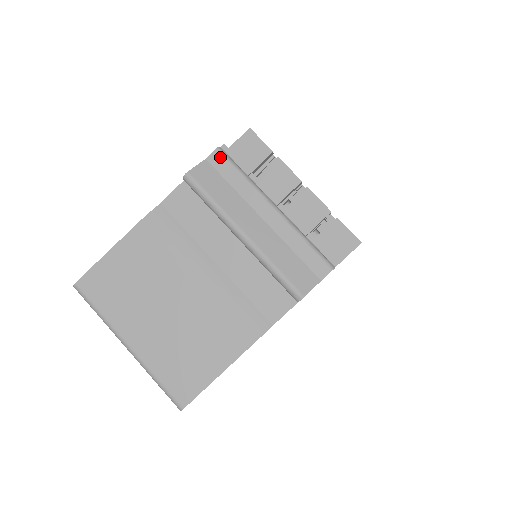
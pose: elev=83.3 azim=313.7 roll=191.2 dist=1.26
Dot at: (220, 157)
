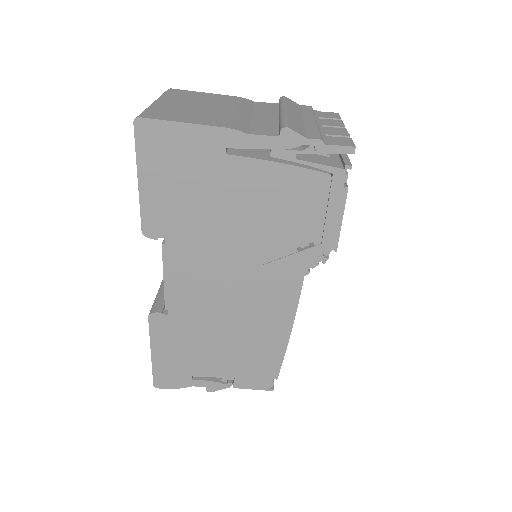
Dot at: (309, 107)
